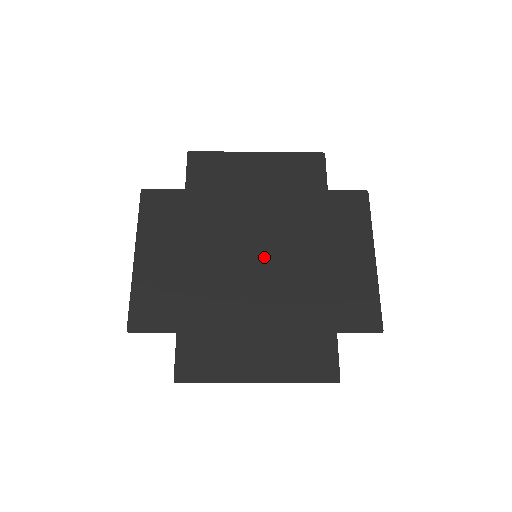
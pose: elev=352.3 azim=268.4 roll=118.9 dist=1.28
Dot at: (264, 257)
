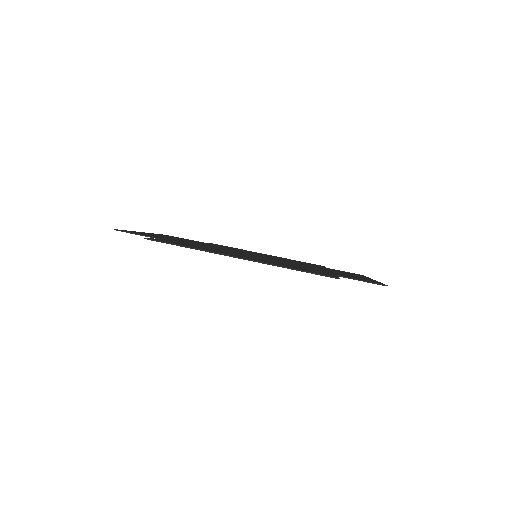
Dot at: occluded
